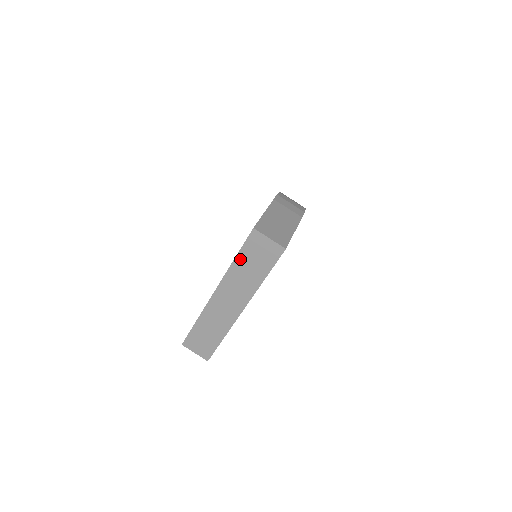
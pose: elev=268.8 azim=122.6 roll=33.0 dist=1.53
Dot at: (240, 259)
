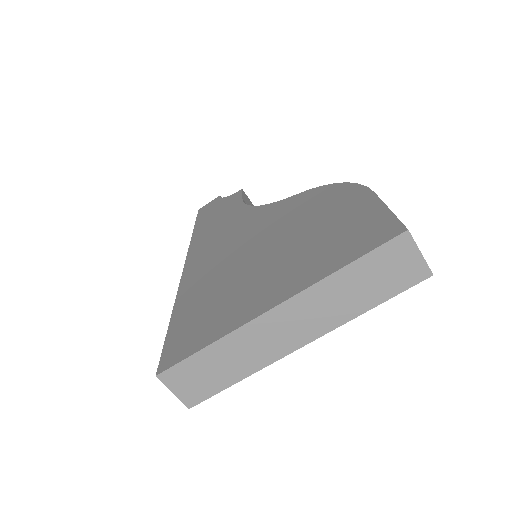
Dot at: (354, 269)
